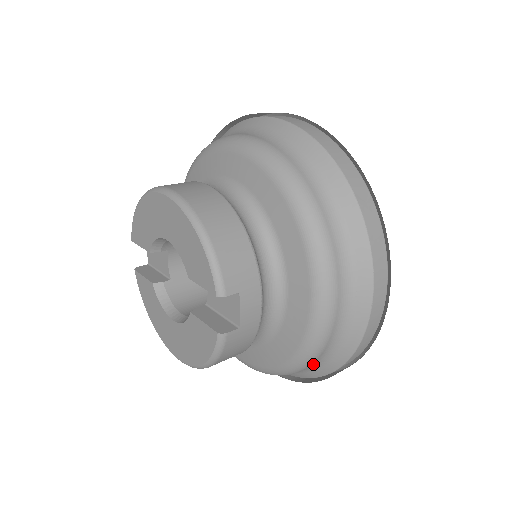
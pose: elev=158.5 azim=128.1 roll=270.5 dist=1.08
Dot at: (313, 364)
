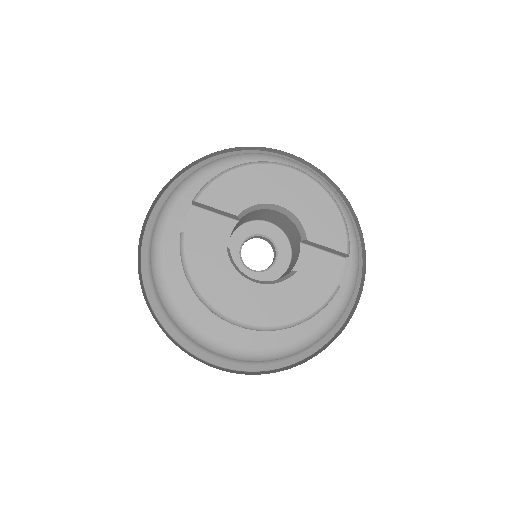
Dot at: occluded
